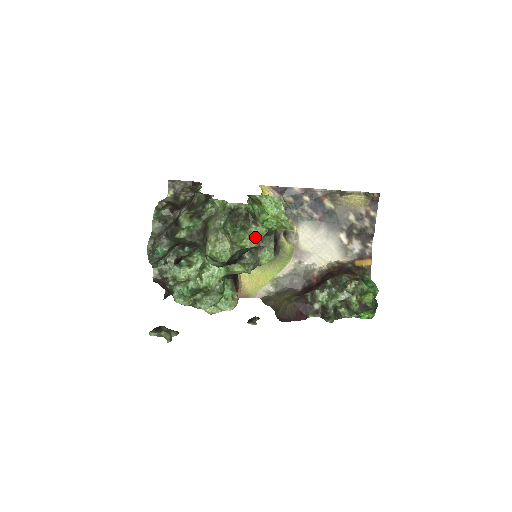
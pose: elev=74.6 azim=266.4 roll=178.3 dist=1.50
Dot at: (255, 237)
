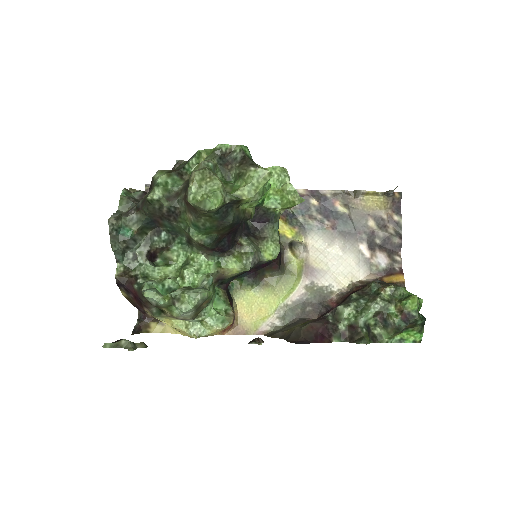
Dot at: (255, 183)
